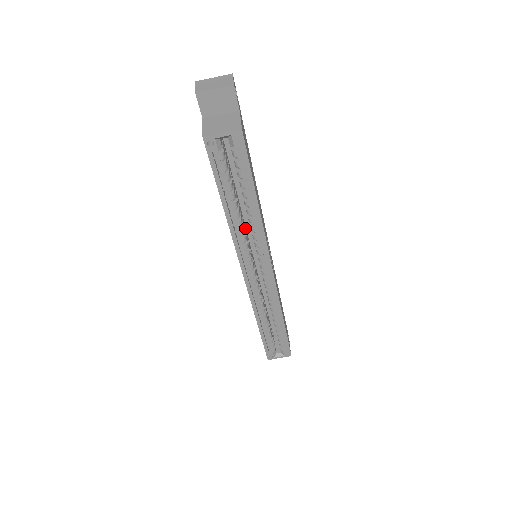
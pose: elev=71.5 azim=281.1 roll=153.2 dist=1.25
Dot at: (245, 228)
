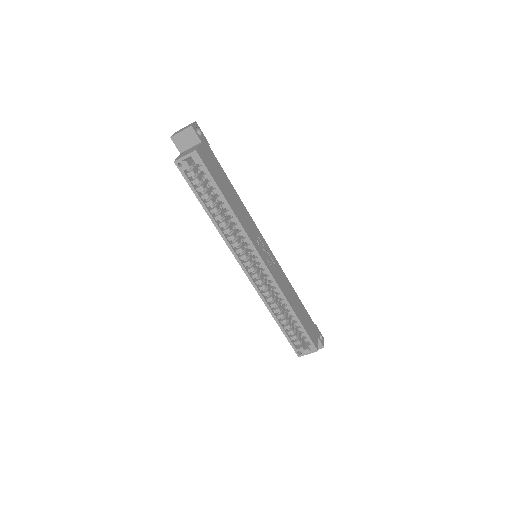
Dot at: (236, 231)
